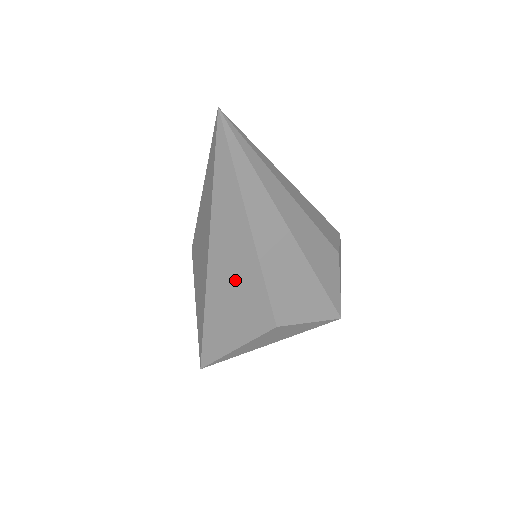
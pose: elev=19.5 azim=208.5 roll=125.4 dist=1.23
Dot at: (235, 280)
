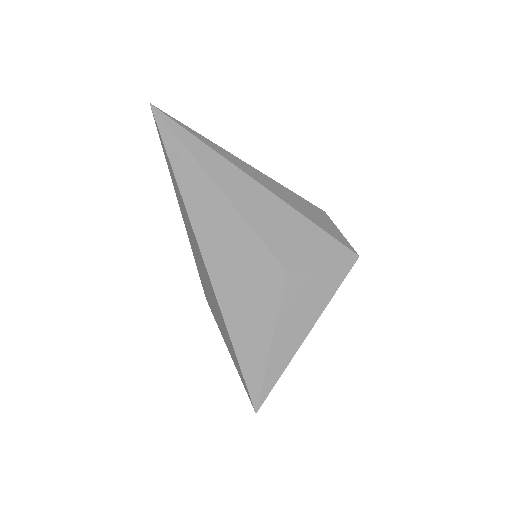
Dot at: (227, 246)
